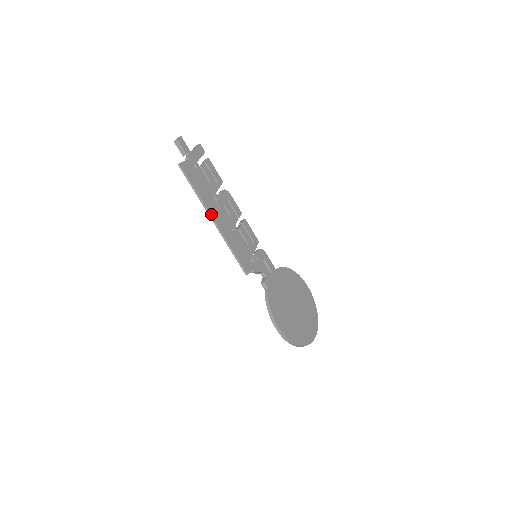
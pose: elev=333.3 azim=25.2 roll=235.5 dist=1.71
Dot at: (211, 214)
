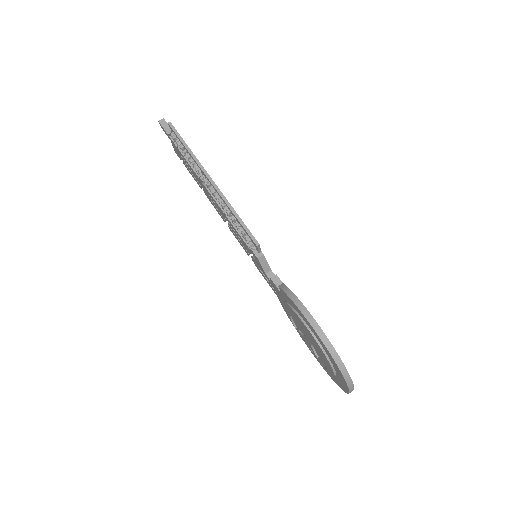
Dot at: (207, 173)
